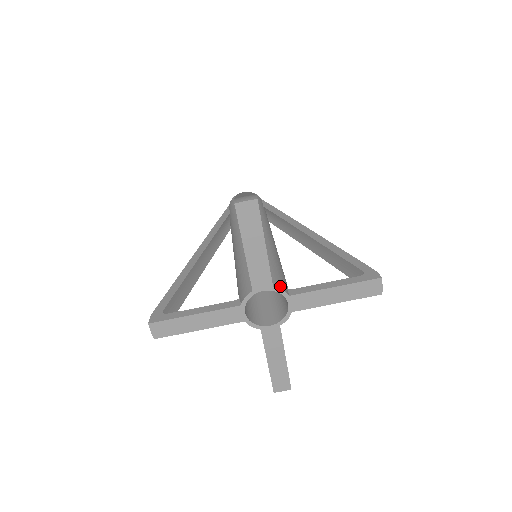
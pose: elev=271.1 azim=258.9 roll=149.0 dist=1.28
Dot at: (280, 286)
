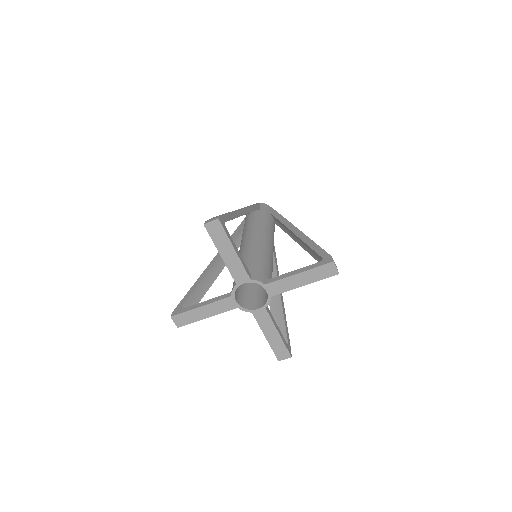
Dot at: (257, 278)
